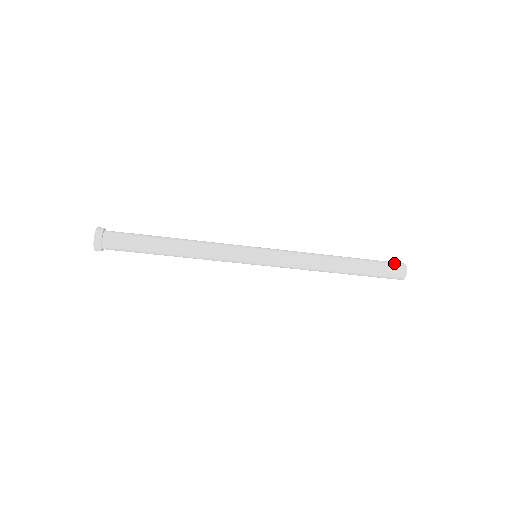
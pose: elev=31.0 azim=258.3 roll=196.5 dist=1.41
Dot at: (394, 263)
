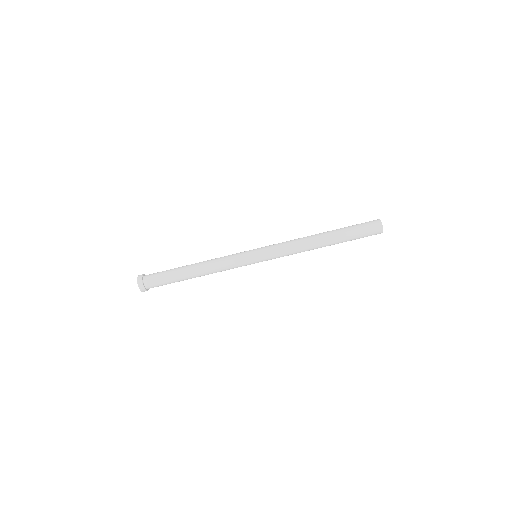
Dot at: occluded
